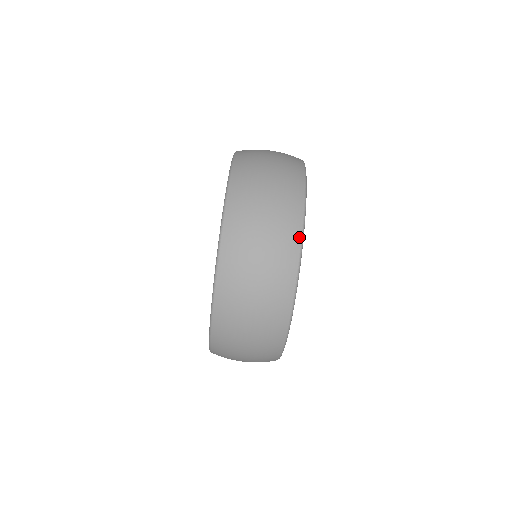
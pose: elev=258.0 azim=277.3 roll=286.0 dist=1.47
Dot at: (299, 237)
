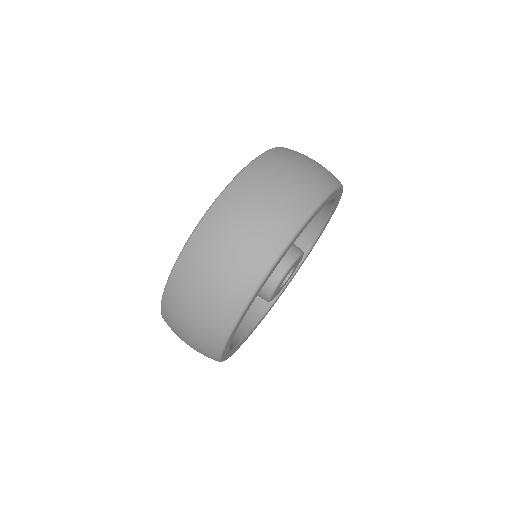
Dot at: (306, 214)
